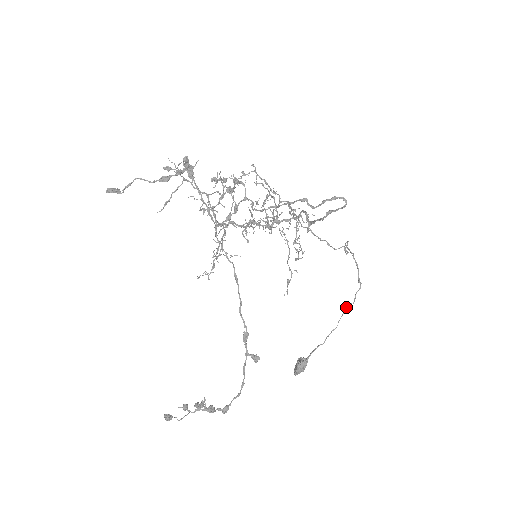
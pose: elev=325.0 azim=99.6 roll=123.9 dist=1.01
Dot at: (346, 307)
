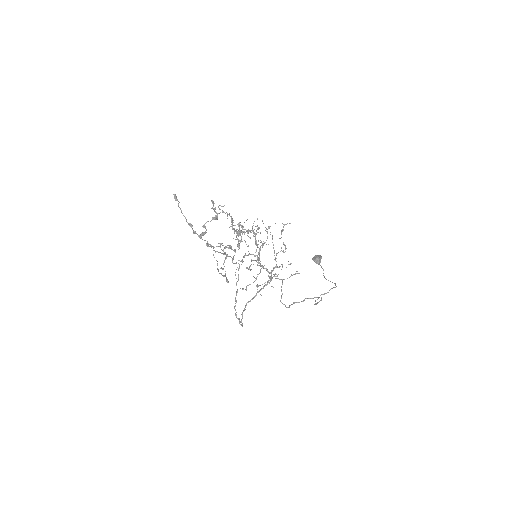
Dot at: (335, 285)
